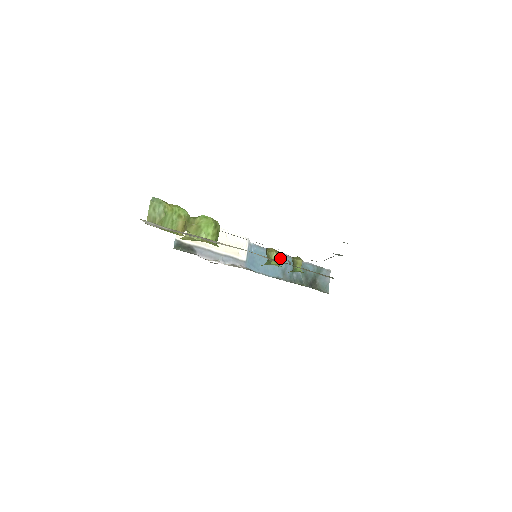
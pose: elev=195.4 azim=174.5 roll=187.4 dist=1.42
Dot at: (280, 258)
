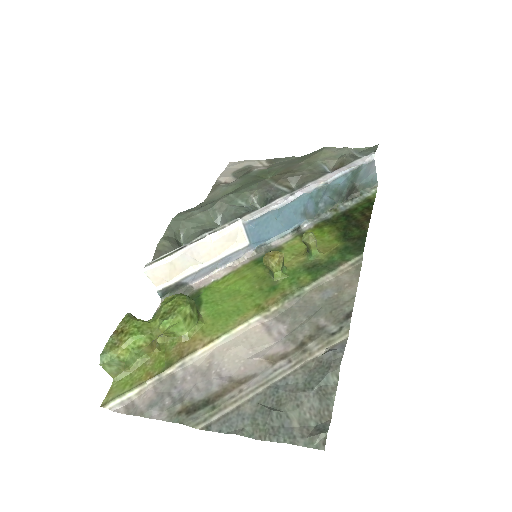
Dot at: (293, 205)
